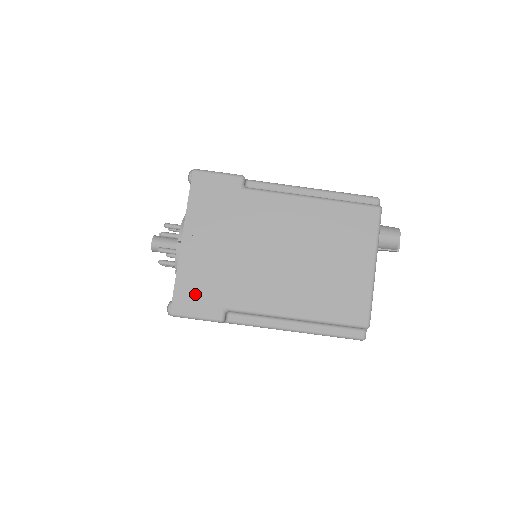
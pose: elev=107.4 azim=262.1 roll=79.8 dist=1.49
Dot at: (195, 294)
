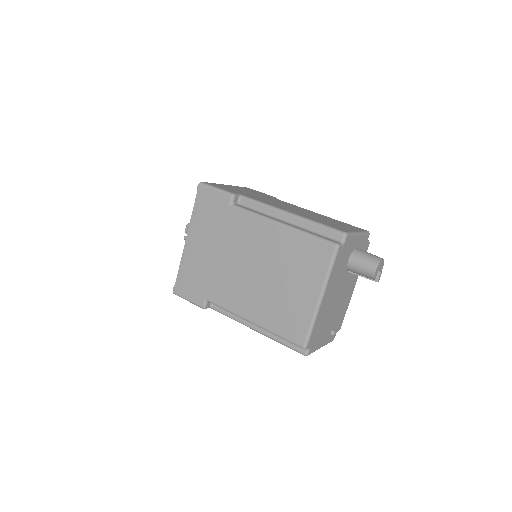
Dot at: (189, 283)
